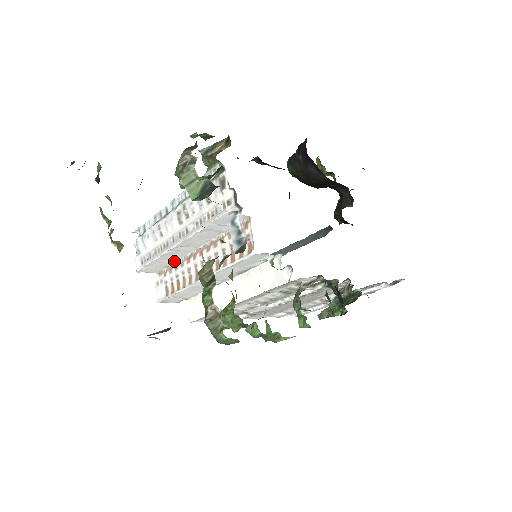
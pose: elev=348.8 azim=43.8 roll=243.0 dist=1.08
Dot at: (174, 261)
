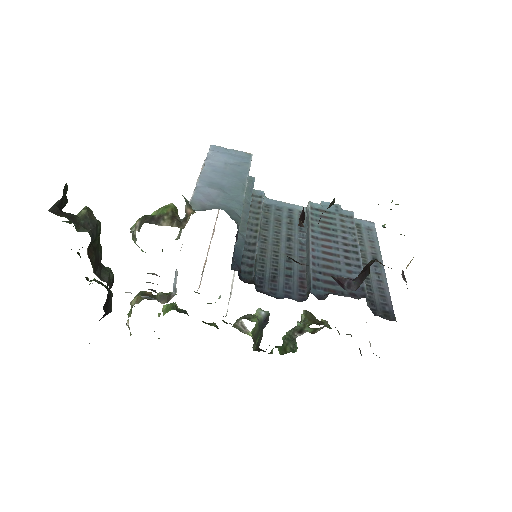
Dot at: occluded
